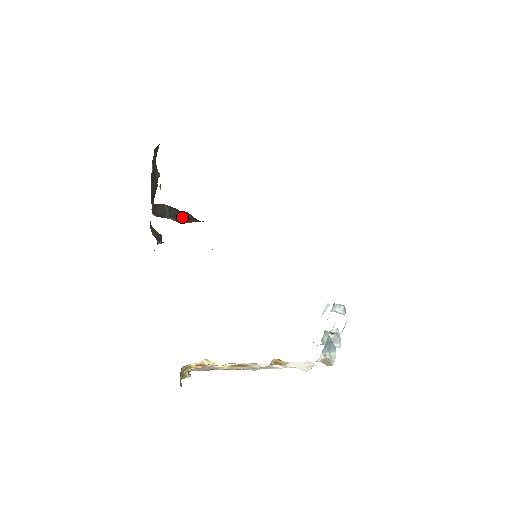
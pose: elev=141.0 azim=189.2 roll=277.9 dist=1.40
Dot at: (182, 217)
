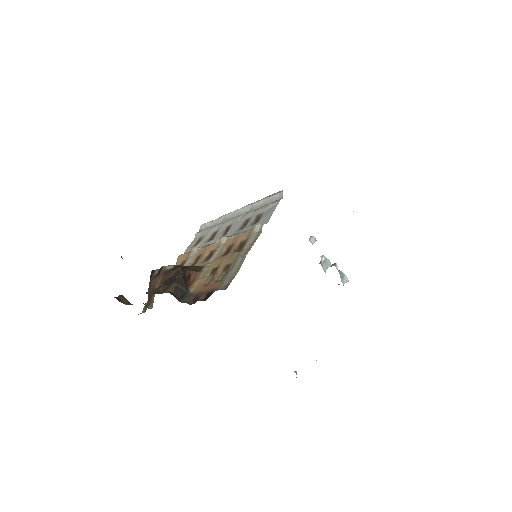
Dot at: (186, 278)
